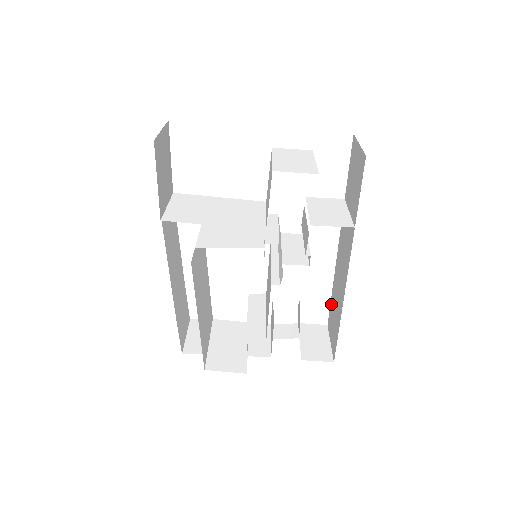
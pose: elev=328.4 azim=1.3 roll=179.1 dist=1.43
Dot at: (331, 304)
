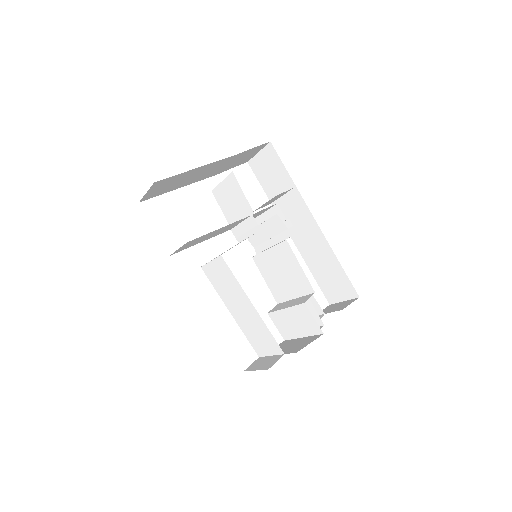
Dot at: (319, 282)
